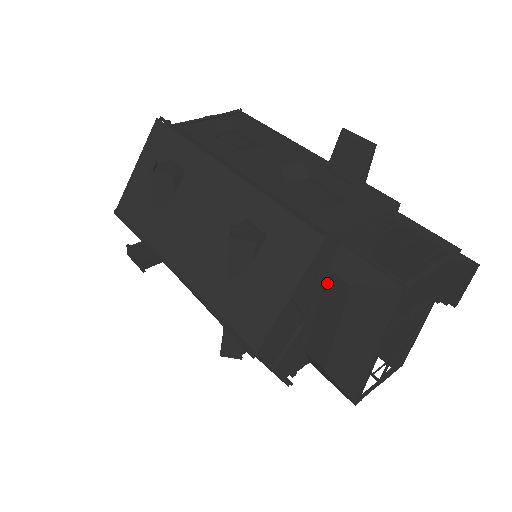
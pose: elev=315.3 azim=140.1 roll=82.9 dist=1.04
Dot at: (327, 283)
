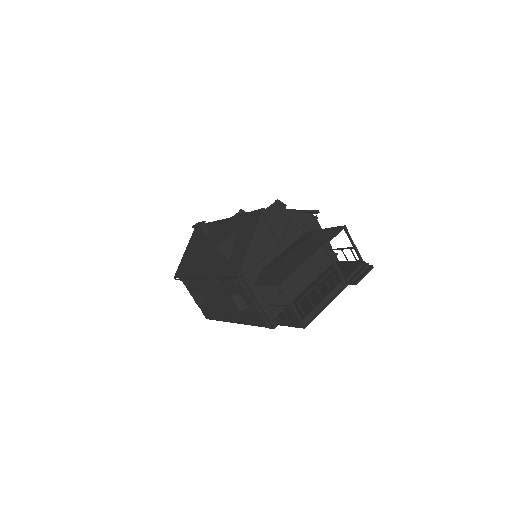
Dot at: (303, 236)
